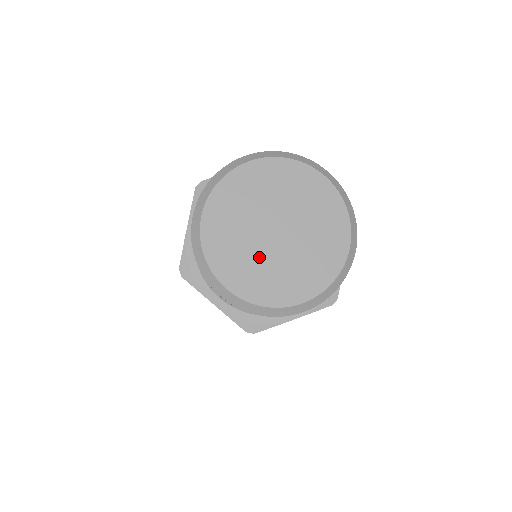
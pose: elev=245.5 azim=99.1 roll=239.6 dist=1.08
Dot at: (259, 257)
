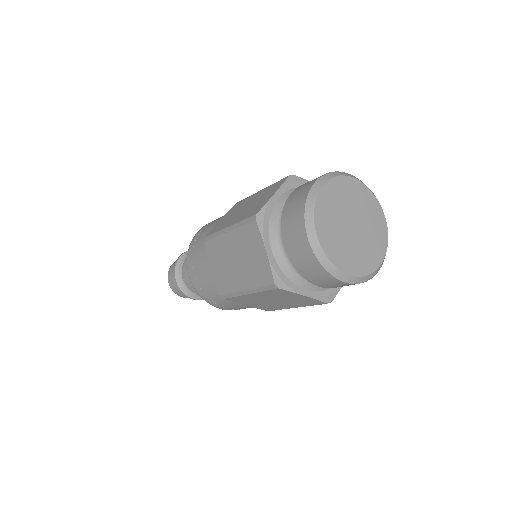
Dot at: (340, 232)
